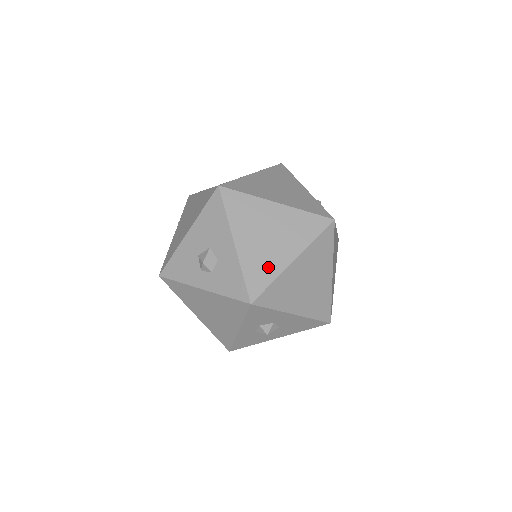
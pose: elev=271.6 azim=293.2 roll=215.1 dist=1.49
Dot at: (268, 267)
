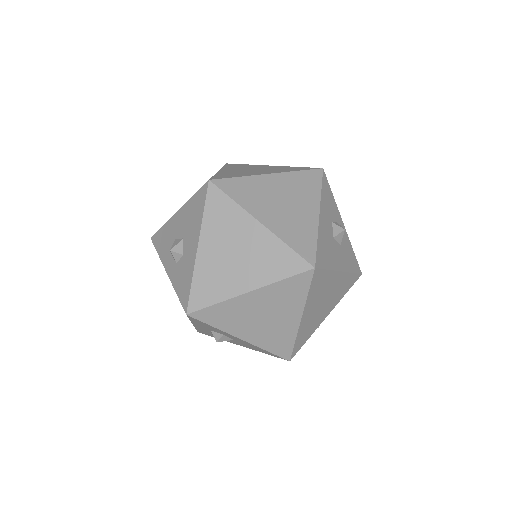
Dot at: (219, 286)
